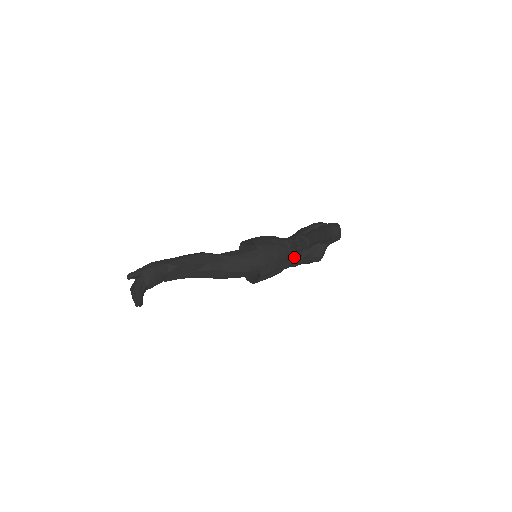
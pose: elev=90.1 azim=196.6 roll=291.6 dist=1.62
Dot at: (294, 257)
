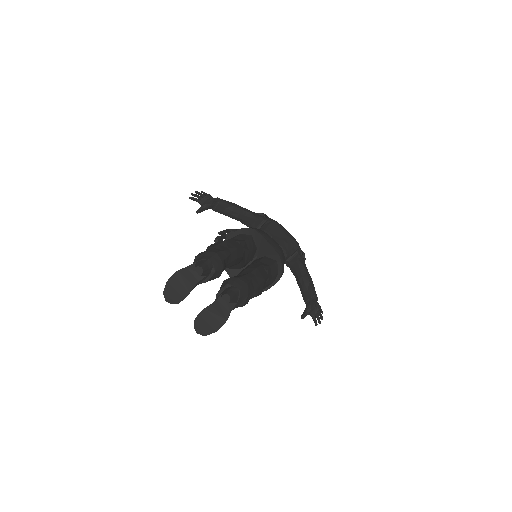
Dot at: occluded
